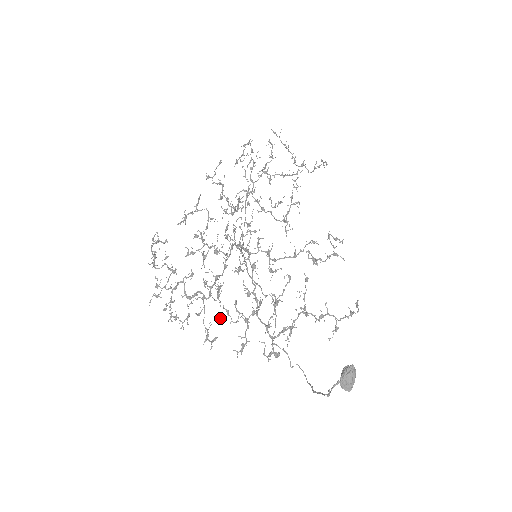
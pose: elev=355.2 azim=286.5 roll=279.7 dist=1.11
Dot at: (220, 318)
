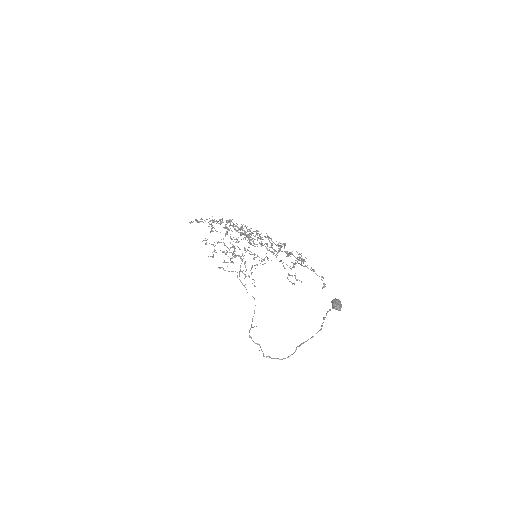
Dot at: (266, 233)
